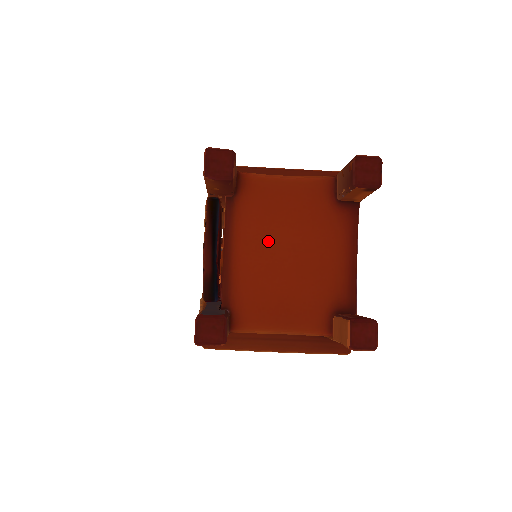
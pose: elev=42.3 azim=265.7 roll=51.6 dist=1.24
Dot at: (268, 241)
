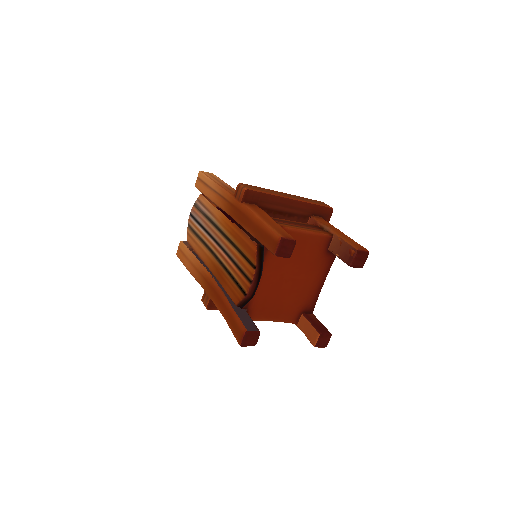
Dot at: (281, 270)
